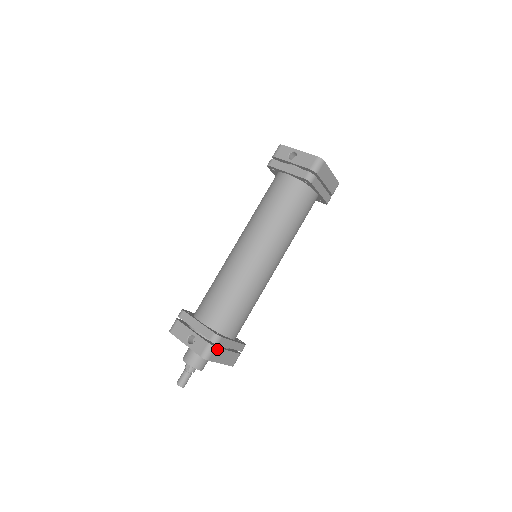
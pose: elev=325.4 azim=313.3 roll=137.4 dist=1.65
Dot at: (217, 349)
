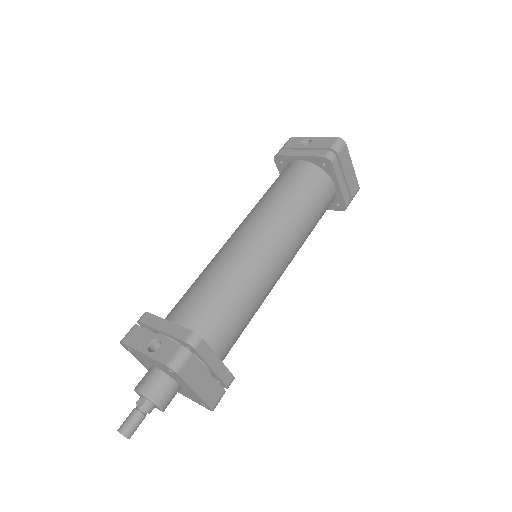
Dot at: (194, 359)
